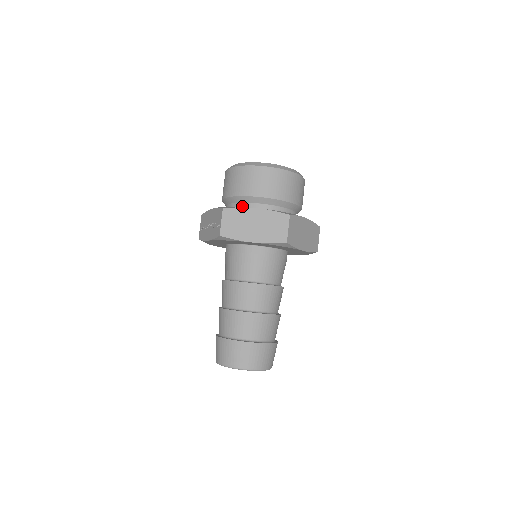
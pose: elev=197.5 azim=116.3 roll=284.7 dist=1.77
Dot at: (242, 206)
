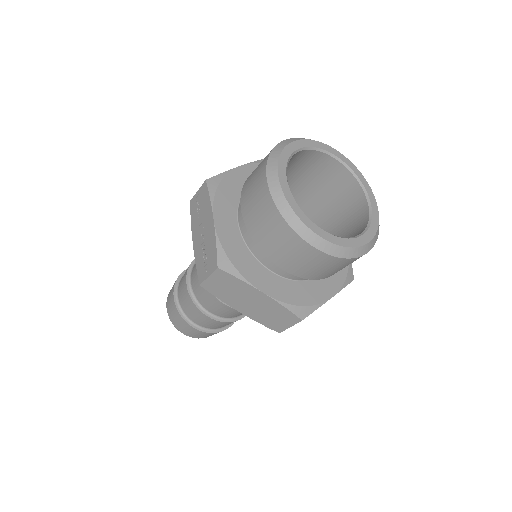
Dot at: (255, 250)
